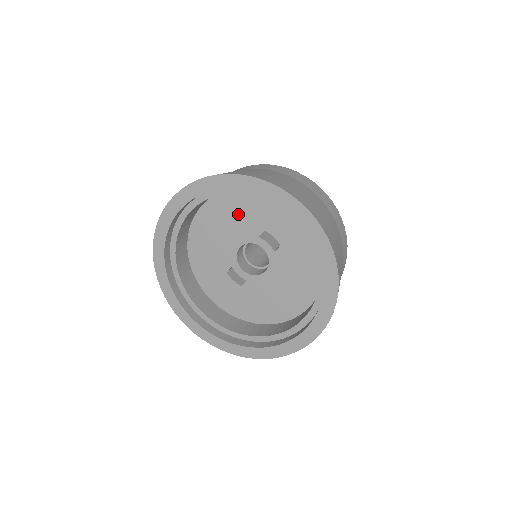
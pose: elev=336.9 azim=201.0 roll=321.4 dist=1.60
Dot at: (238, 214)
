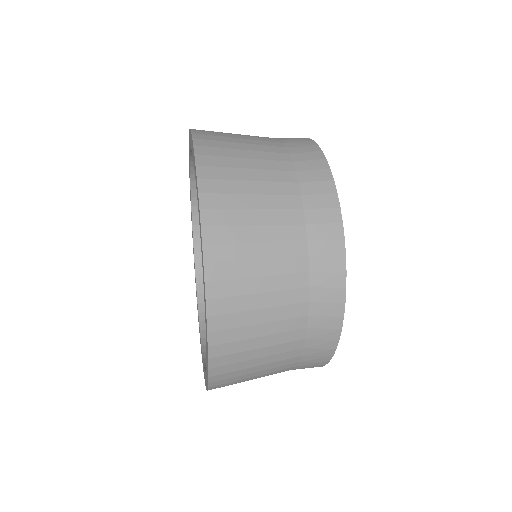
Dot at: occluded
